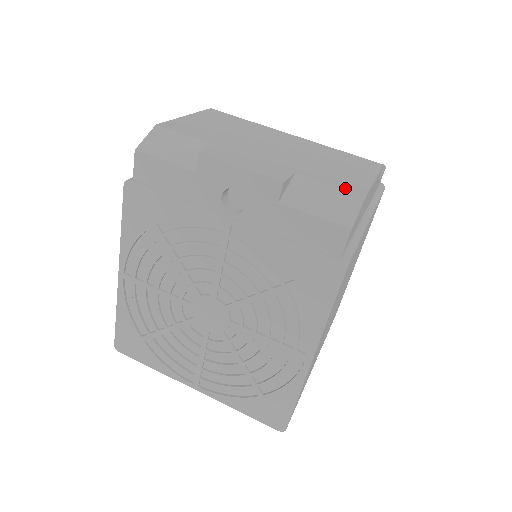
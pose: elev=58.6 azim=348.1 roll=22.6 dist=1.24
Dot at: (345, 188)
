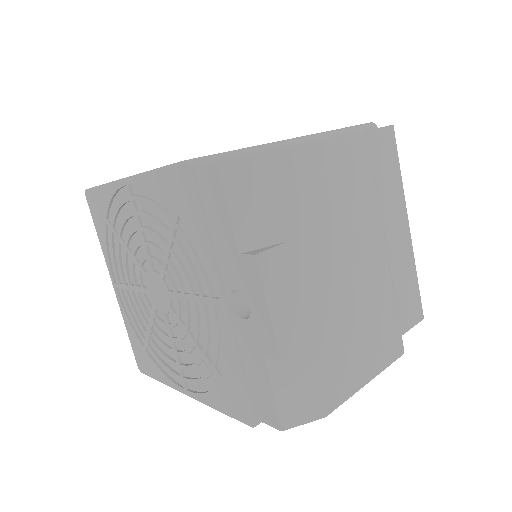
Dot at: (324, 393)
